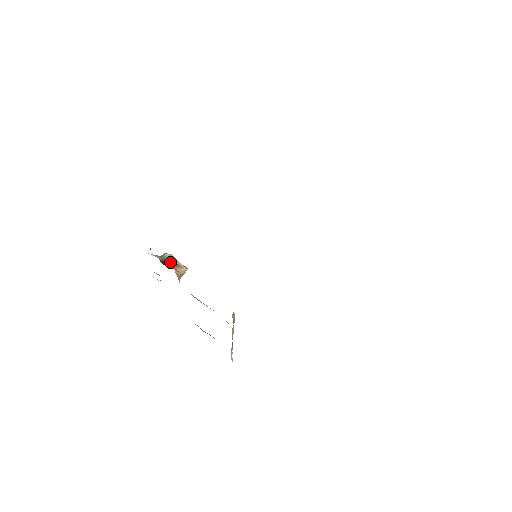
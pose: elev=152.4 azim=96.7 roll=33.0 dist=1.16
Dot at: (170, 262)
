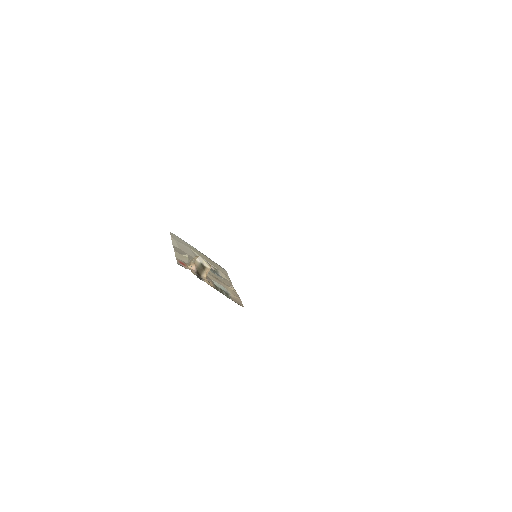
Dot at: (201, 268)
